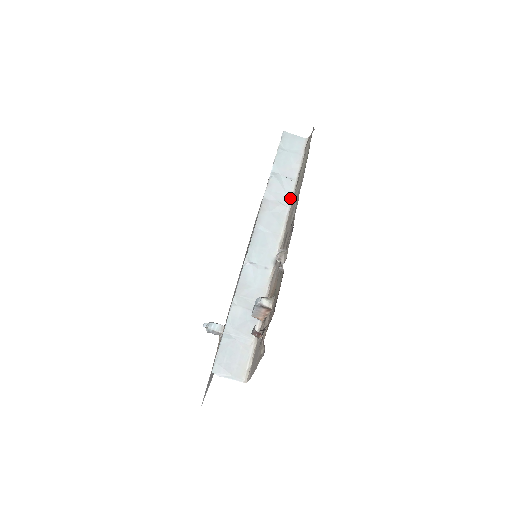
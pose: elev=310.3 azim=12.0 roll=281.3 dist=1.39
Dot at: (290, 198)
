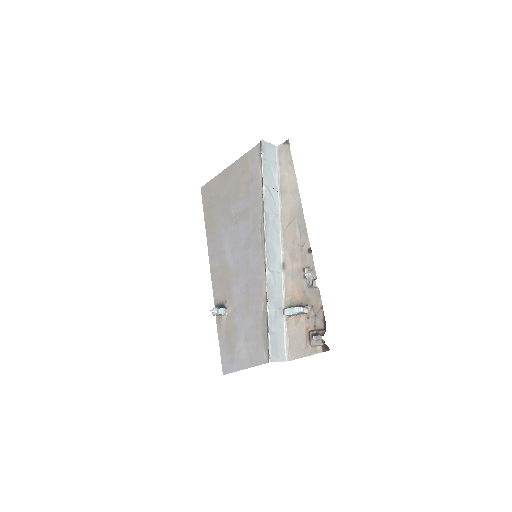
Dot at: (279, 208)
